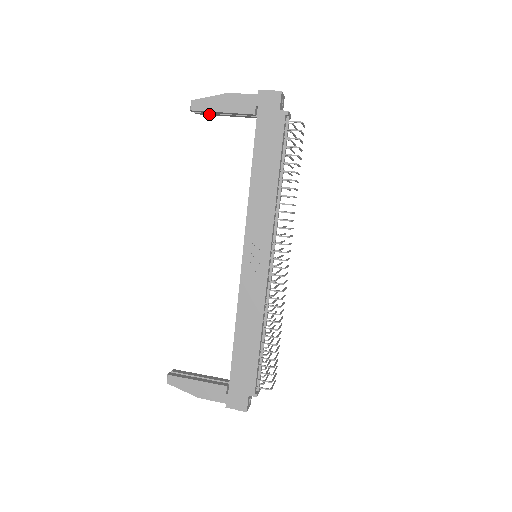
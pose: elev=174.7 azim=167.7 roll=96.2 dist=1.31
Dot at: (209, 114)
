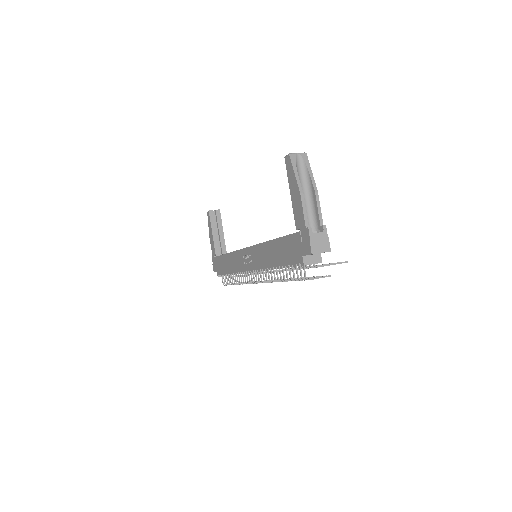
Dot at: occluded
